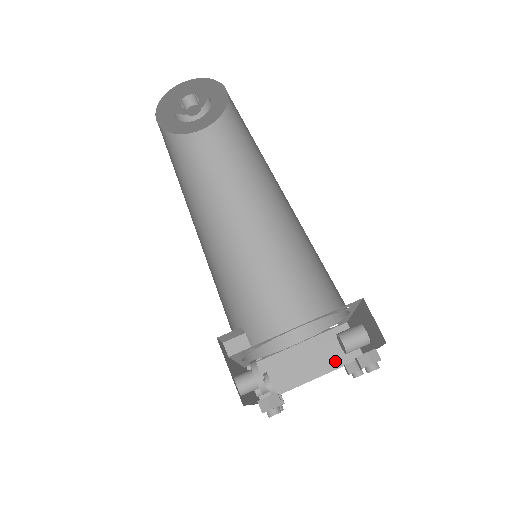
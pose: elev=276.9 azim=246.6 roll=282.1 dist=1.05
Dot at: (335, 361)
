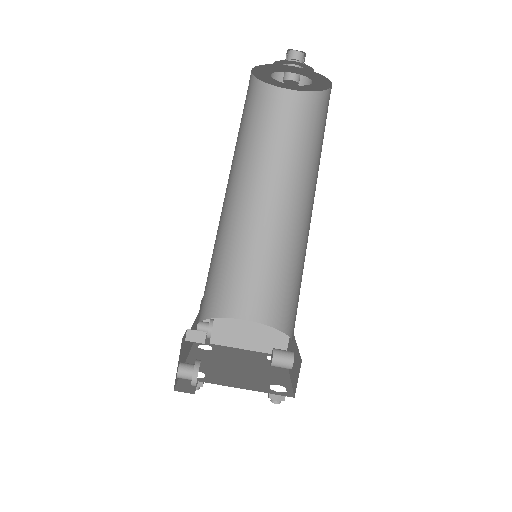
Dot at: (264, 347)
